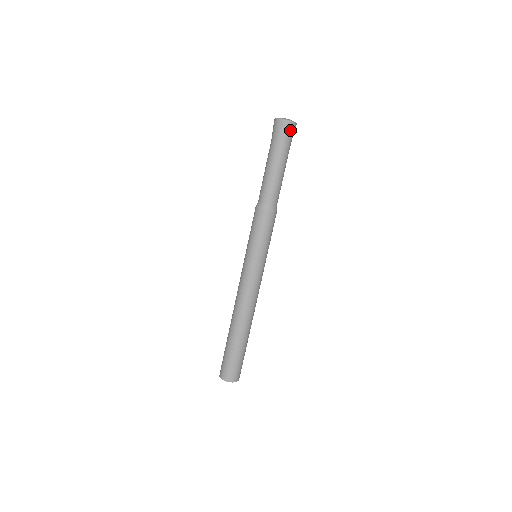
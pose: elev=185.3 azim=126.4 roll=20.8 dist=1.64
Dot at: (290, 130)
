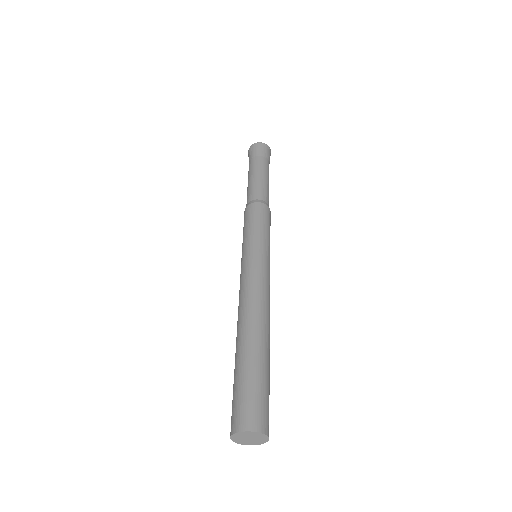
Dot at: (261, 148)
